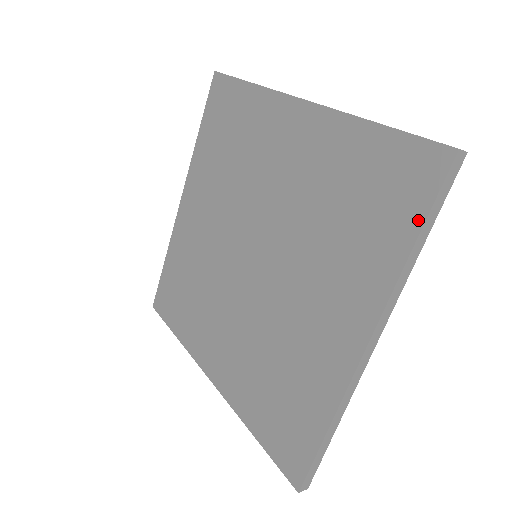
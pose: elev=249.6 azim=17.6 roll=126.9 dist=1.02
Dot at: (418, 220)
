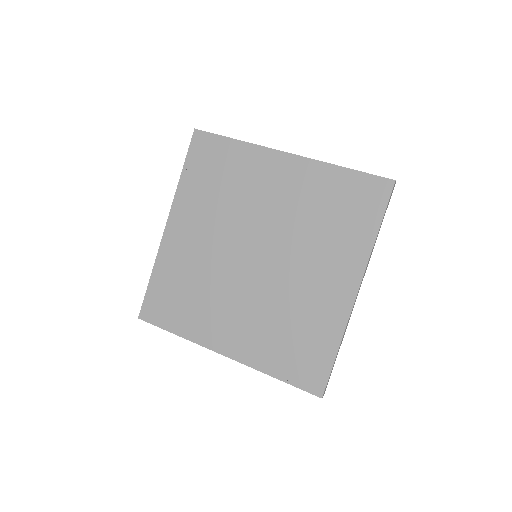
Dot at: (379, 217)
